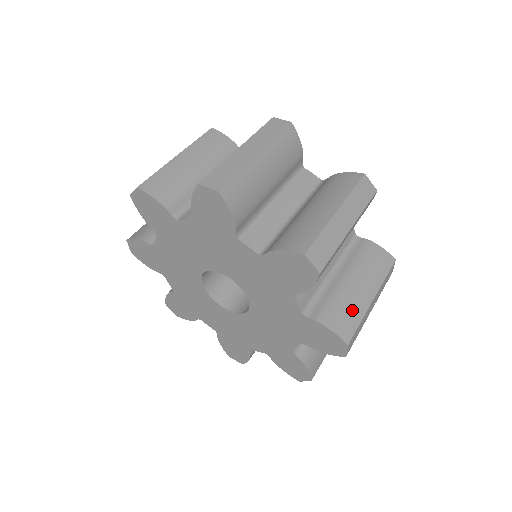
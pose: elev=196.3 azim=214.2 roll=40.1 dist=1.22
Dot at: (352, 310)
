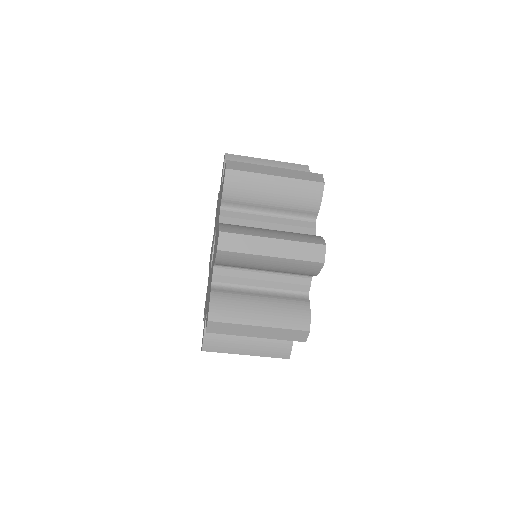
Dot at: (248, 230)
